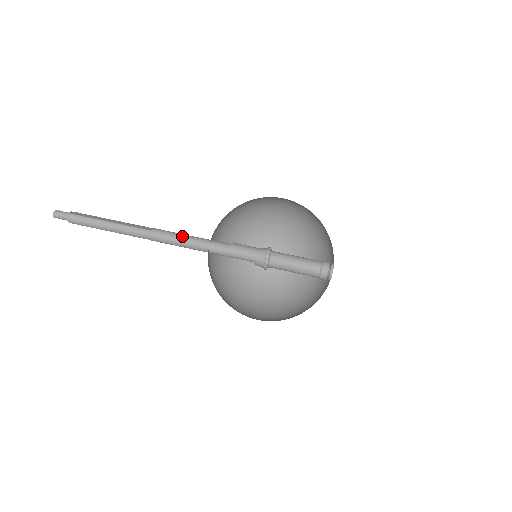
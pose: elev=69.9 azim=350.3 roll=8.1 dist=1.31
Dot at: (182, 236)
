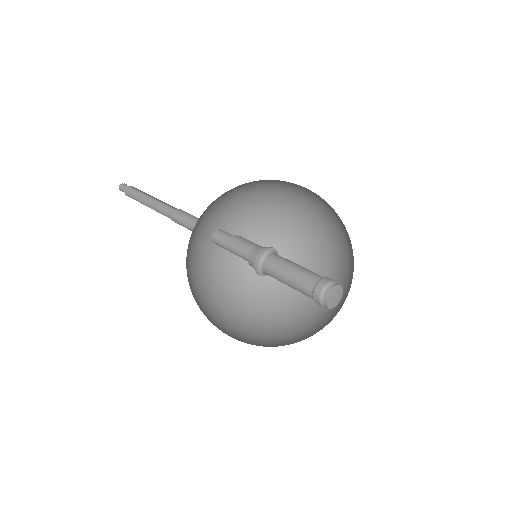
Dot at: (197, 219)
